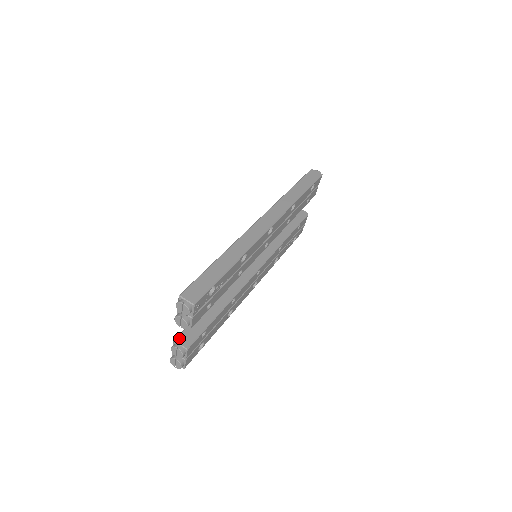
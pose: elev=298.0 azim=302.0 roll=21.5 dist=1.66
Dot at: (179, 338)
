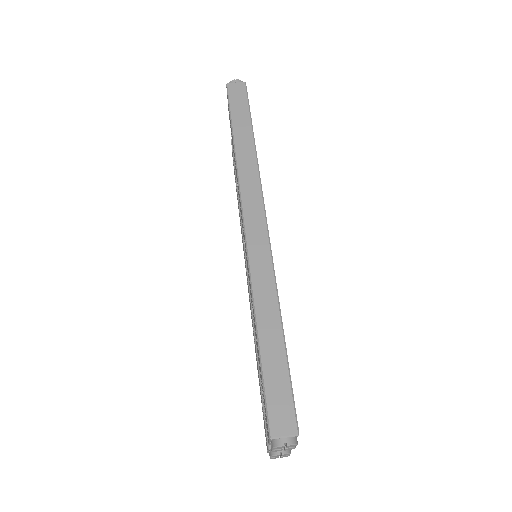
Dot at: occluded
